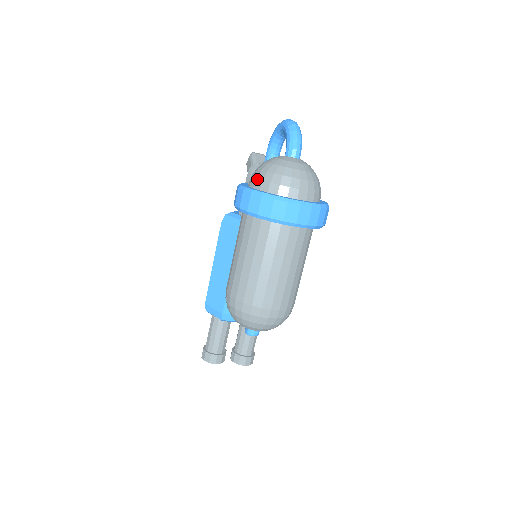
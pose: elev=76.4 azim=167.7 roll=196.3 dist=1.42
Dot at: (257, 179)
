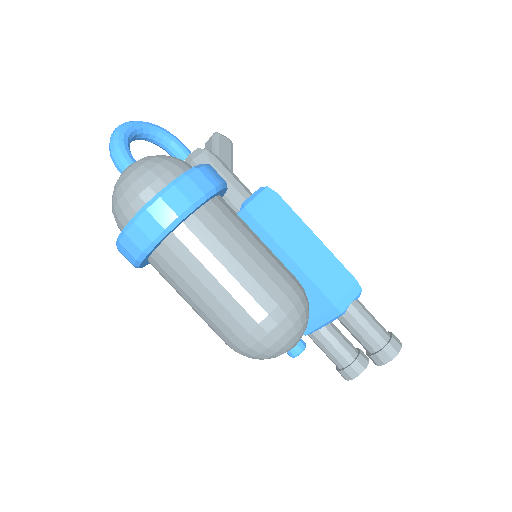
Dot at: occluded
